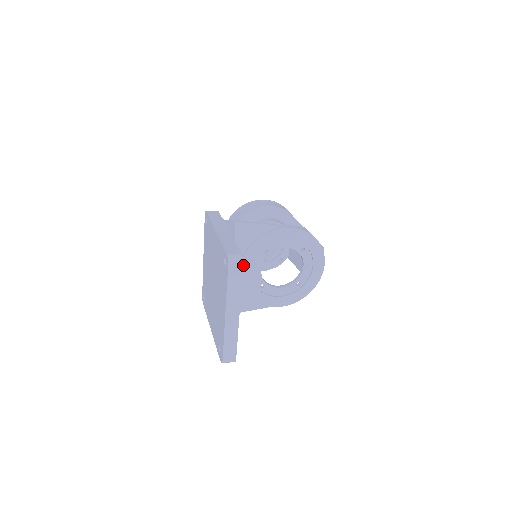
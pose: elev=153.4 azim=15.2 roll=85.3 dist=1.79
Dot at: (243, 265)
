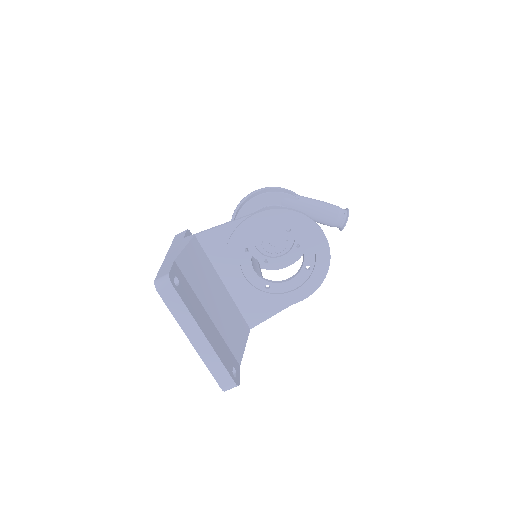
Dot at: (231, 274)
